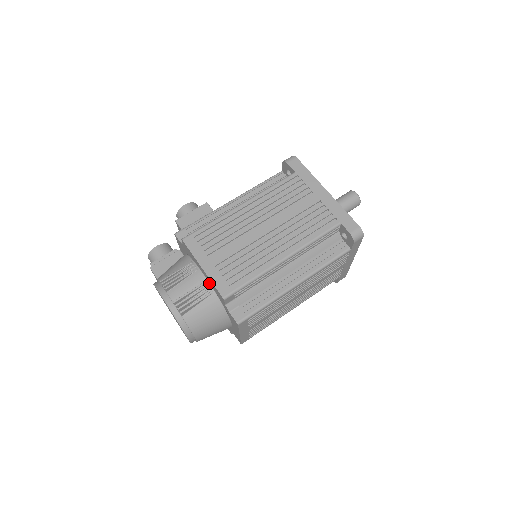
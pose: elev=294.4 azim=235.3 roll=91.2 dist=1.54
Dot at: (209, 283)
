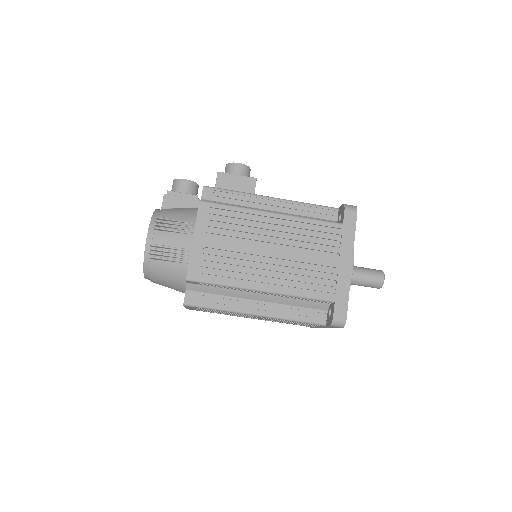
Dot at: occluded
